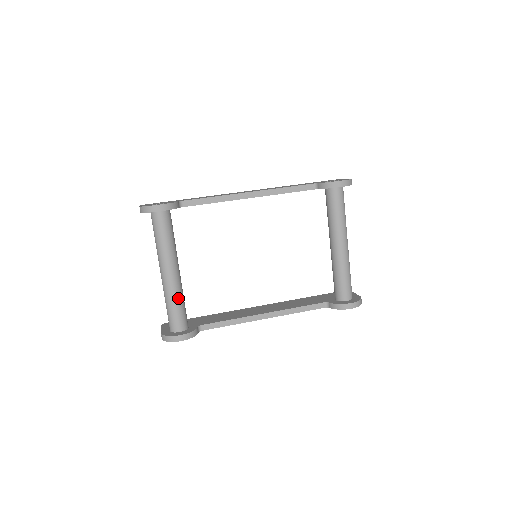
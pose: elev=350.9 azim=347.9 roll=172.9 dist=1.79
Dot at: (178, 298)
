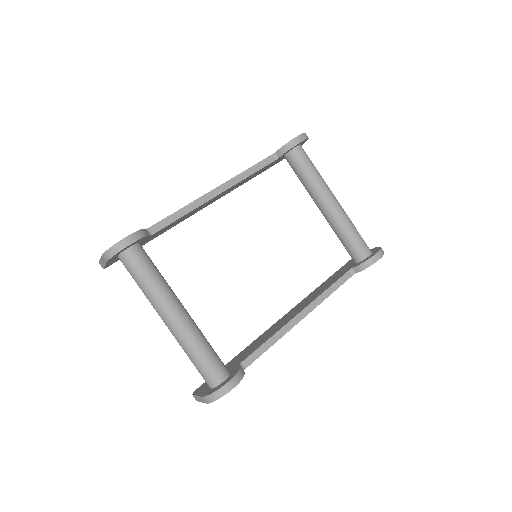
Dot at: (201, 340)
